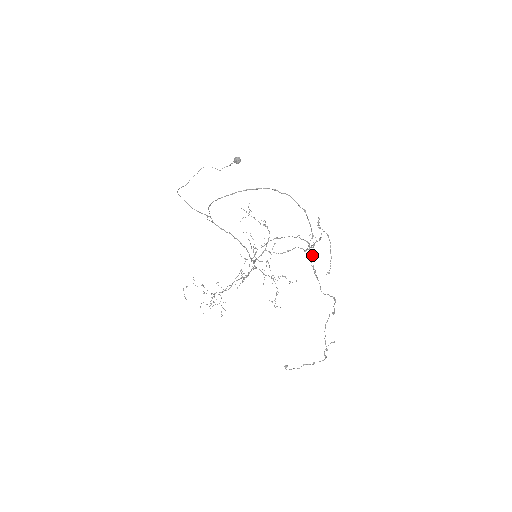
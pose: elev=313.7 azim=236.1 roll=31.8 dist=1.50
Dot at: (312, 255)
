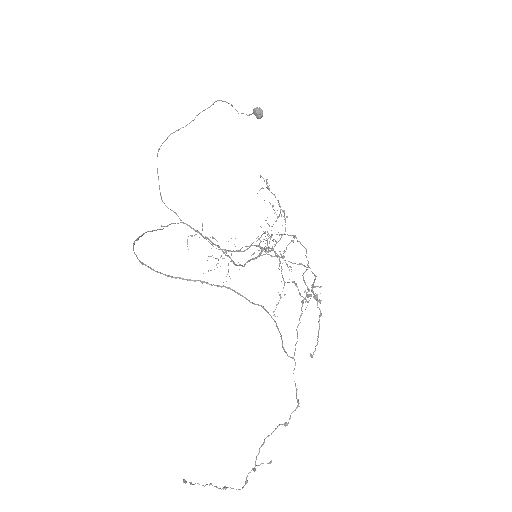
Dot at: occluded
